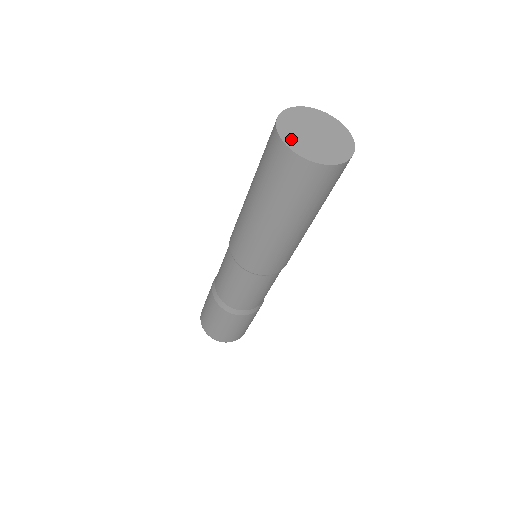
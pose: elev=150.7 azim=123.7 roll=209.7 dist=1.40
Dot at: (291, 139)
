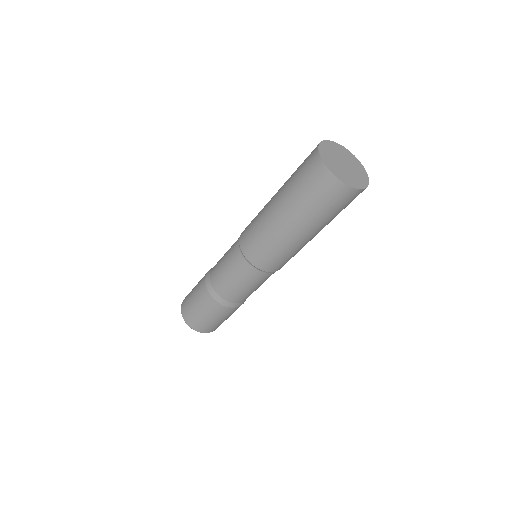
Dot at: (344, 178)
